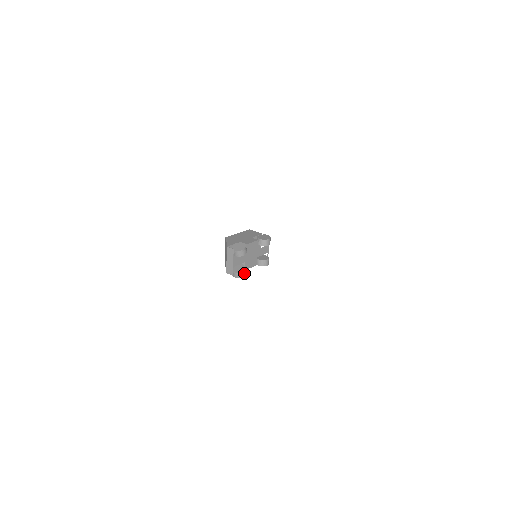
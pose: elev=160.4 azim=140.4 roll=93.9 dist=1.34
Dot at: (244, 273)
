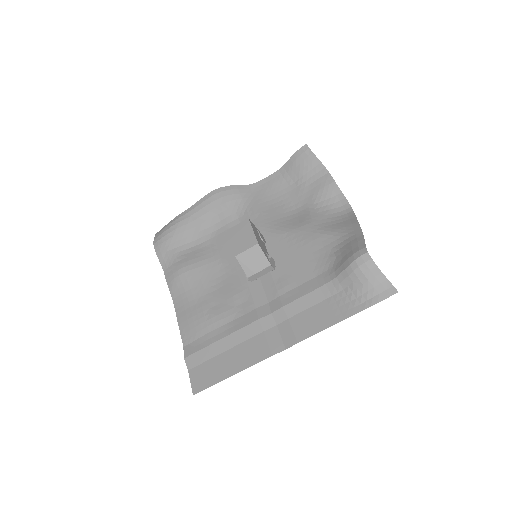
Dot at: occluded
